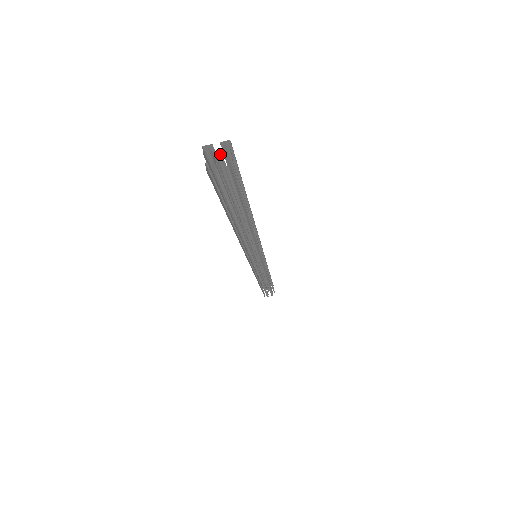
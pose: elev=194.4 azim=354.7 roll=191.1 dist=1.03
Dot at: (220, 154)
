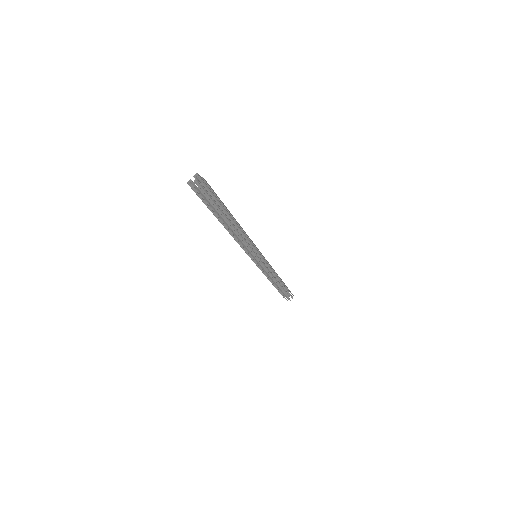
Dot at: (196, 181)
